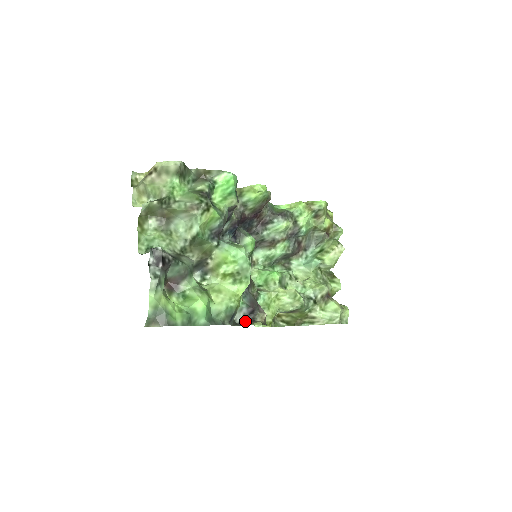
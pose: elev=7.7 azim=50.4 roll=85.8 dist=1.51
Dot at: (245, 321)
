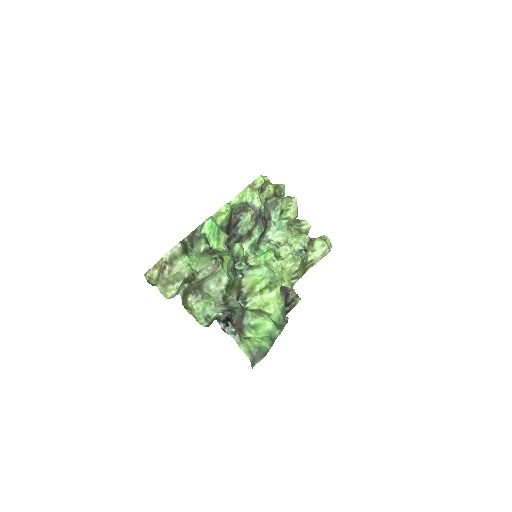
Dot at: (287, 305)
